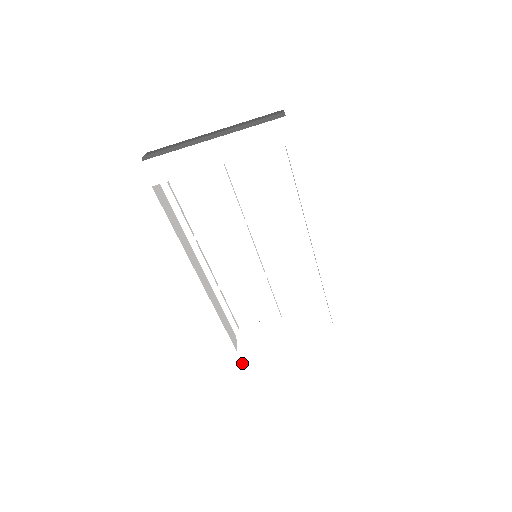
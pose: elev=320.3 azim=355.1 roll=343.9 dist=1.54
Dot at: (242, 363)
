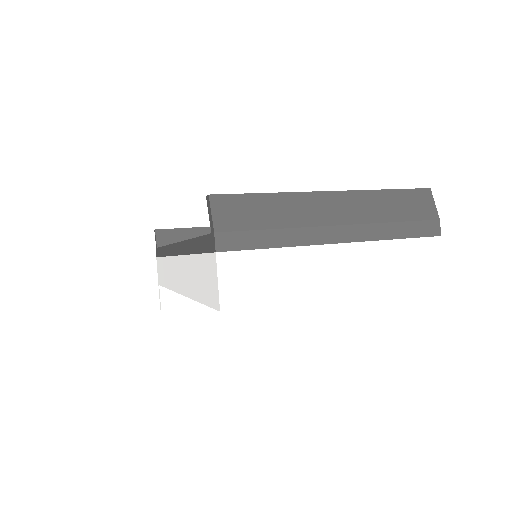
Dot at: (172, 301)
